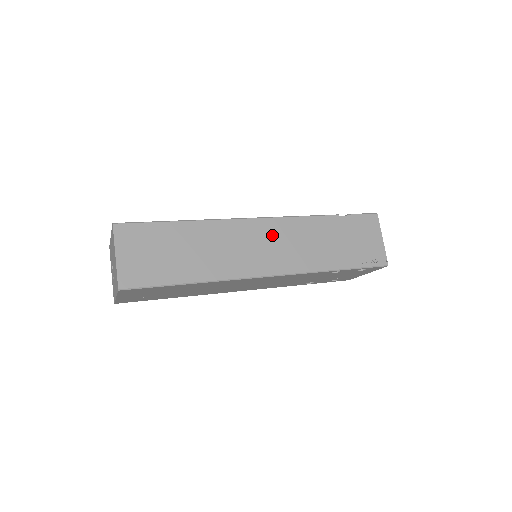
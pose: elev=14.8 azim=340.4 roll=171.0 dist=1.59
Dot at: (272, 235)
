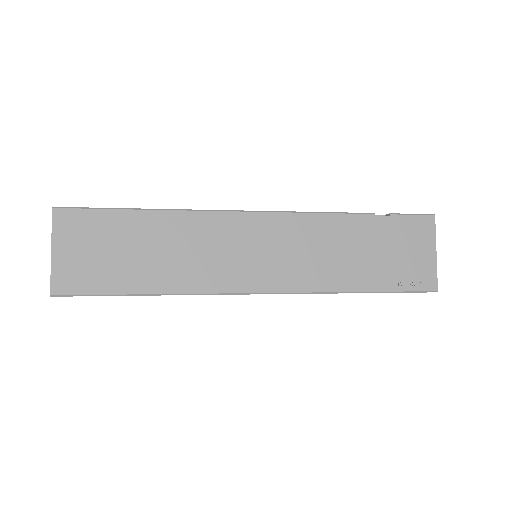
Dot at: (270, 237)
